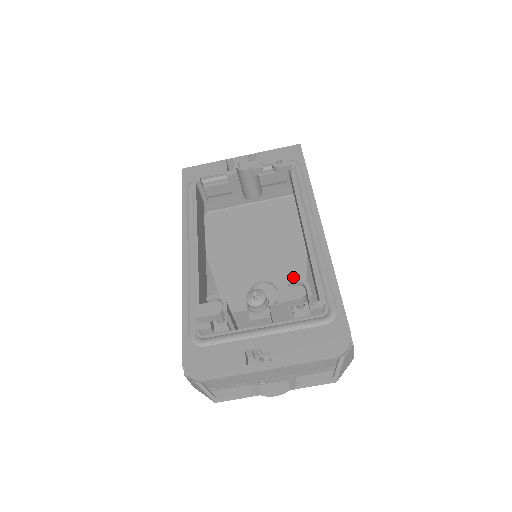
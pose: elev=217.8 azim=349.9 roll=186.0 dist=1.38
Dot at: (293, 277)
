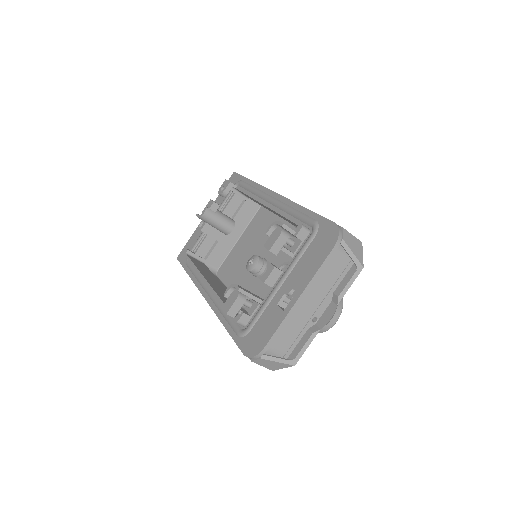
Dot at: occluded
